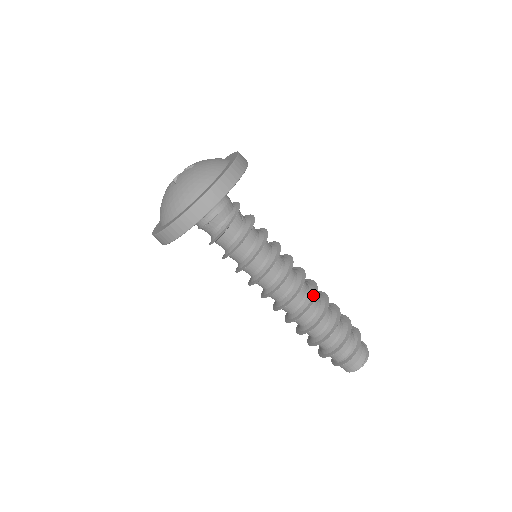
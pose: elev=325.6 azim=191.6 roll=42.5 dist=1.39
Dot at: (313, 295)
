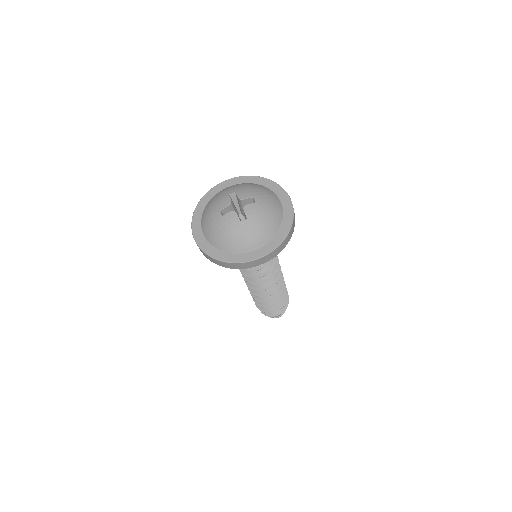
Dot at: (265, 294)
